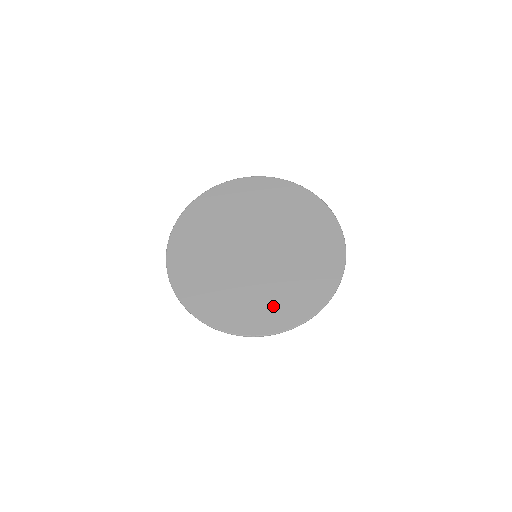
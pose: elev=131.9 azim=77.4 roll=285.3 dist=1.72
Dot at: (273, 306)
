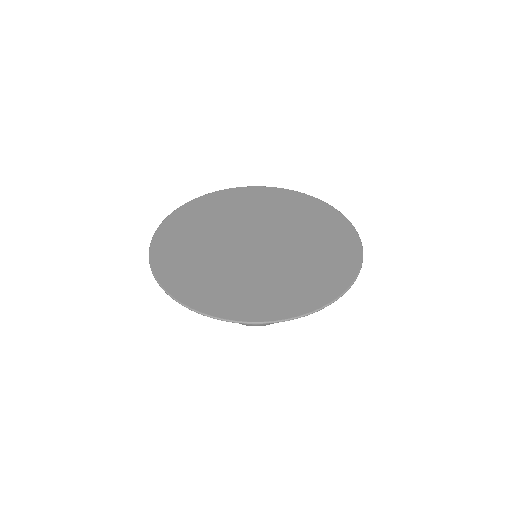
Dot at: (291, 290)
